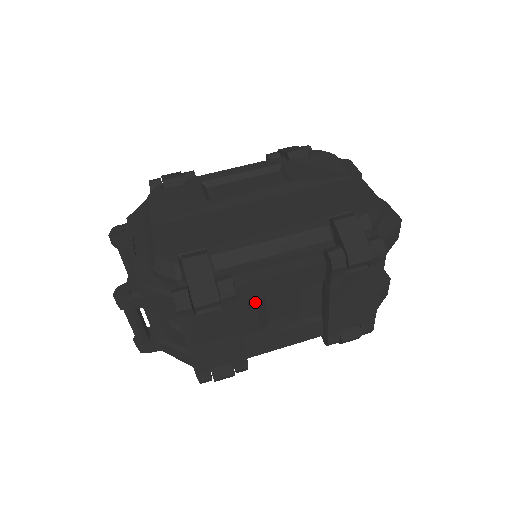
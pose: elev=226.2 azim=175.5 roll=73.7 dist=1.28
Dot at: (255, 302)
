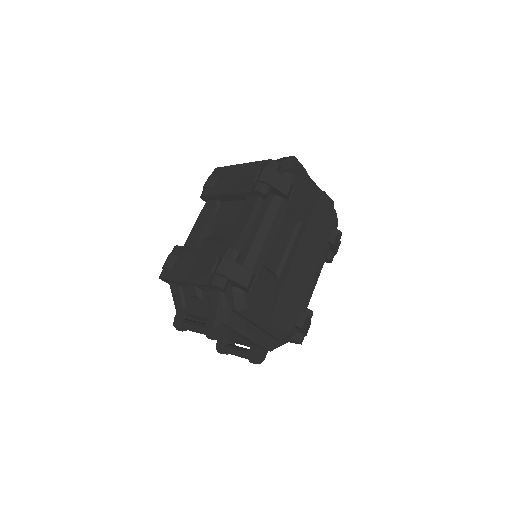
Dot at: occluded
